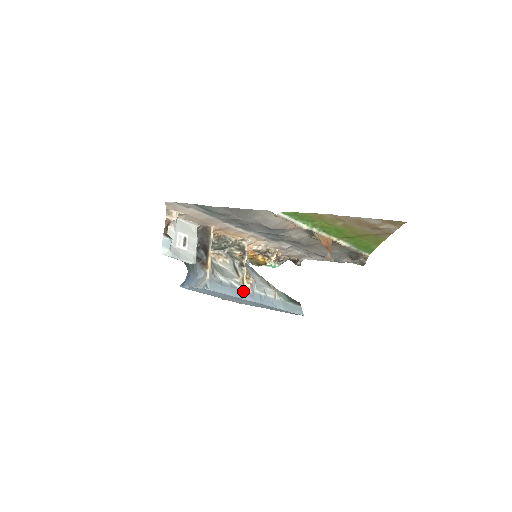
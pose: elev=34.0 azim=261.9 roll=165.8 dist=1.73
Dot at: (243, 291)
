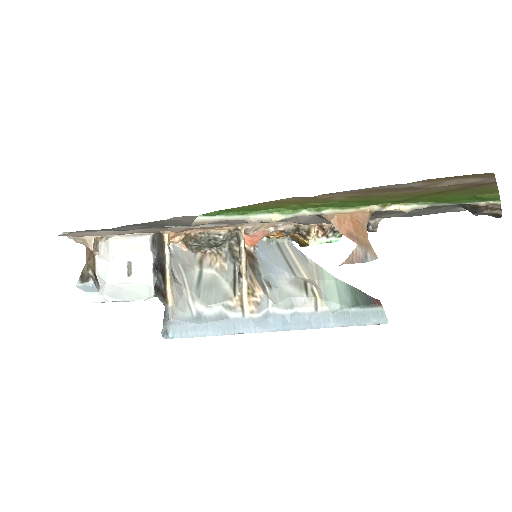
Dot at: (242, 320)
